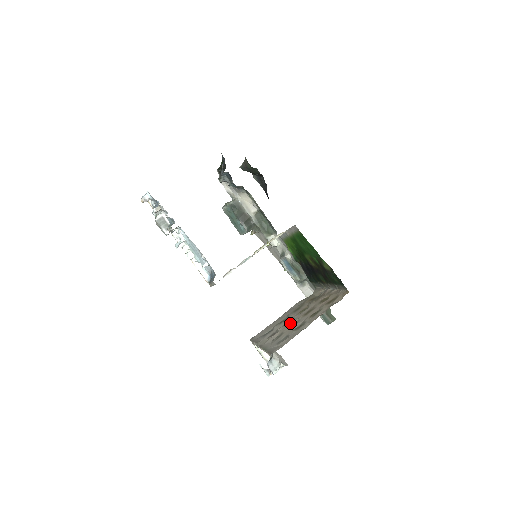
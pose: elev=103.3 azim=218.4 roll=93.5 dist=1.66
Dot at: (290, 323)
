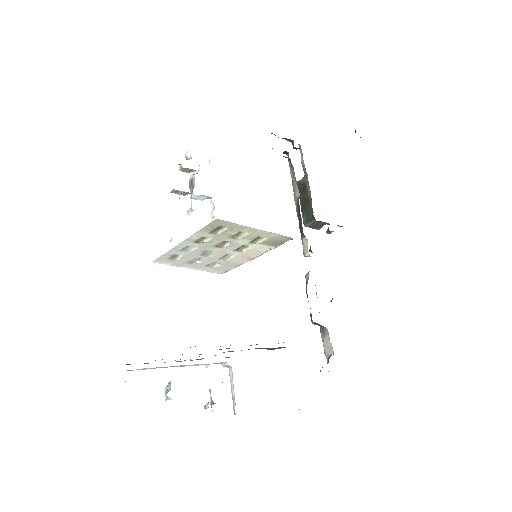
Dot at: occluded
